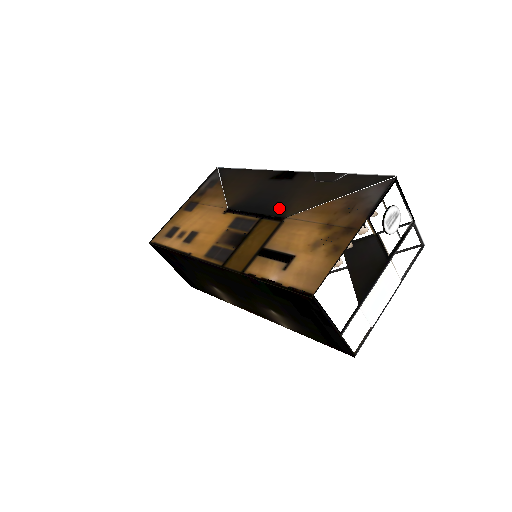
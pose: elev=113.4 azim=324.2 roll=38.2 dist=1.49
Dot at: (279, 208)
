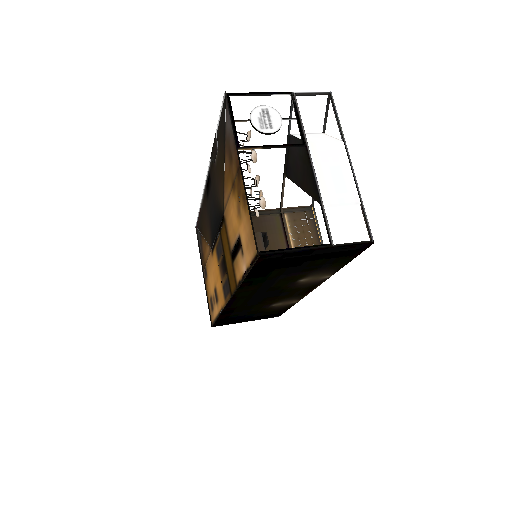
Dot at: (219, 211)
